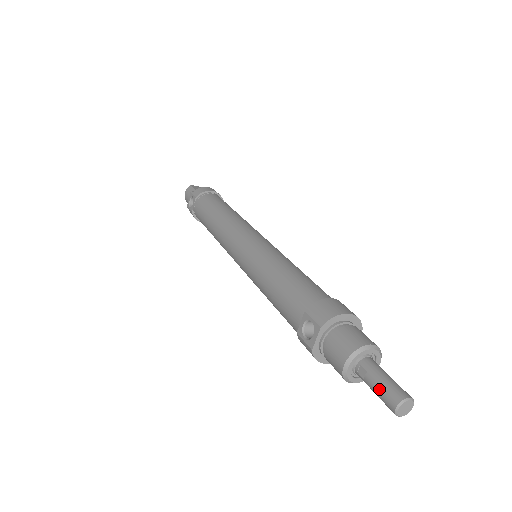
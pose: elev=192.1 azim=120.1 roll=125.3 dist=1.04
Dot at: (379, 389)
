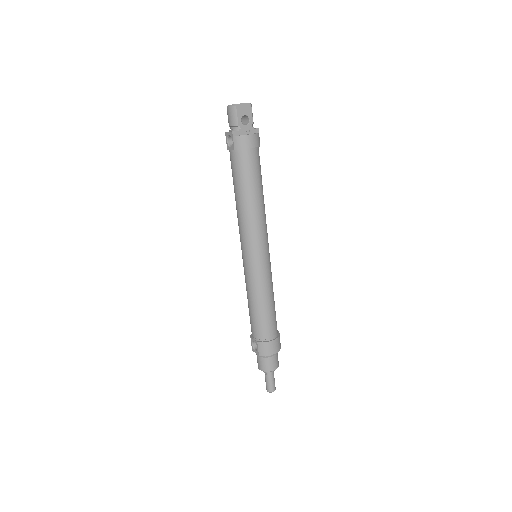
Dot at: (266, 383)
